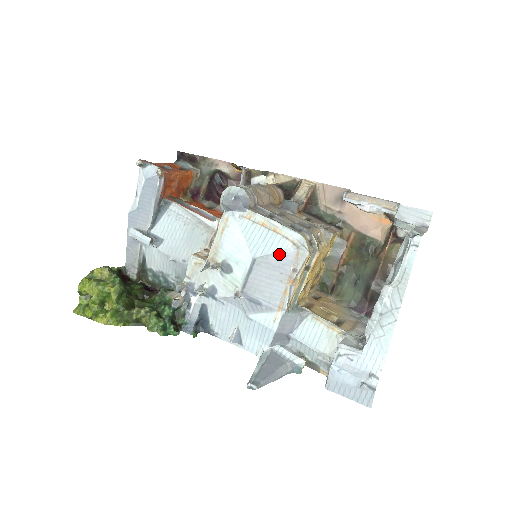
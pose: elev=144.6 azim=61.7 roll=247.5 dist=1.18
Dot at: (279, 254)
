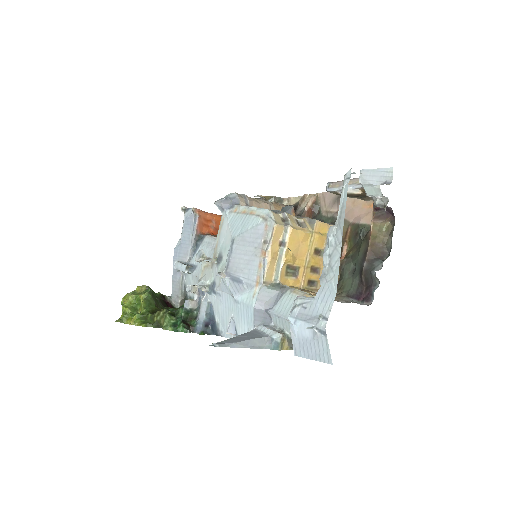
Dot at: (252, 230)
